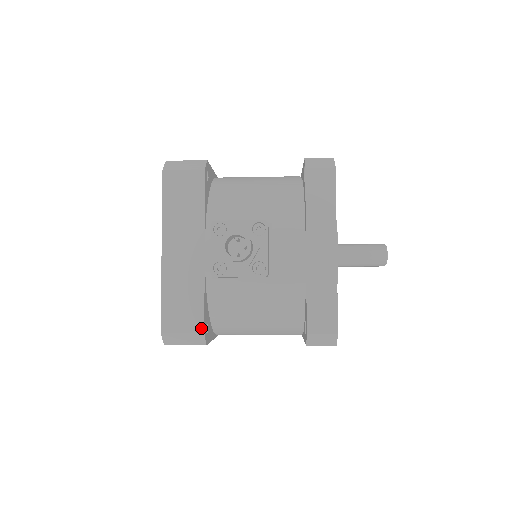
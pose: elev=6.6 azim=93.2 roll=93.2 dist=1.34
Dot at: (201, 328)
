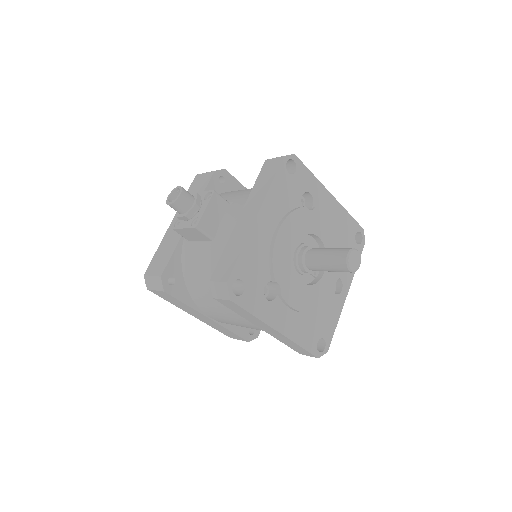
Dot at: (161, 273)
